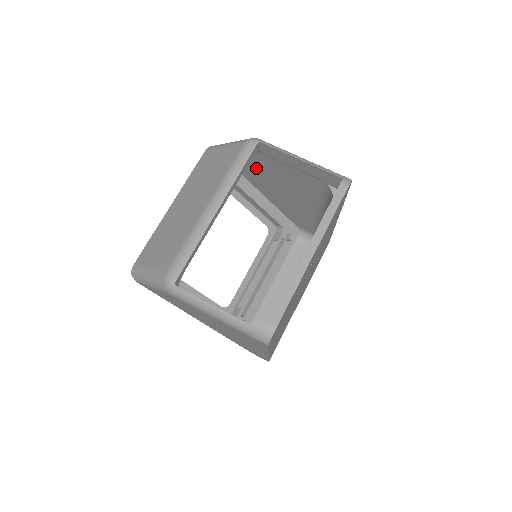
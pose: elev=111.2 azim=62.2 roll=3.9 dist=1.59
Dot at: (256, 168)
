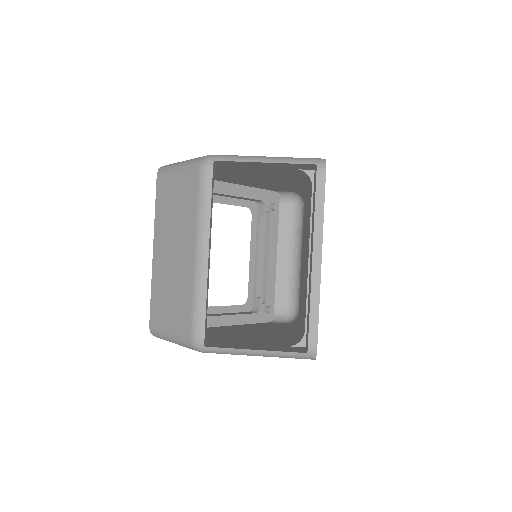
Dot at: (217, 173)
